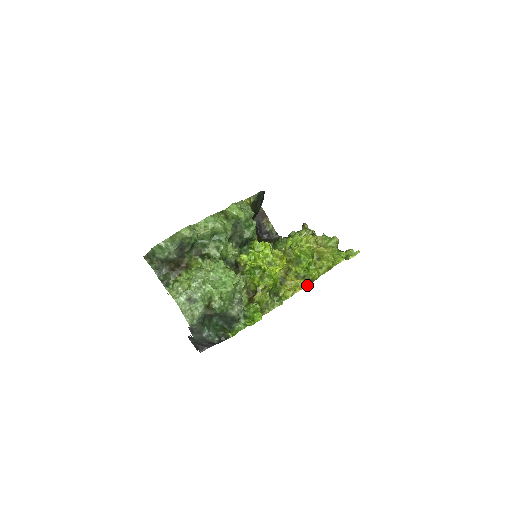
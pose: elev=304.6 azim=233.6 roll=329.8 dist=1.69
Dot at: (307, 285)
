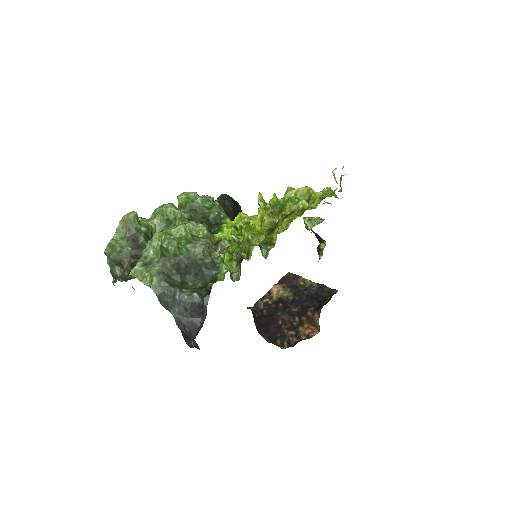
Dot at: (299, 216)
